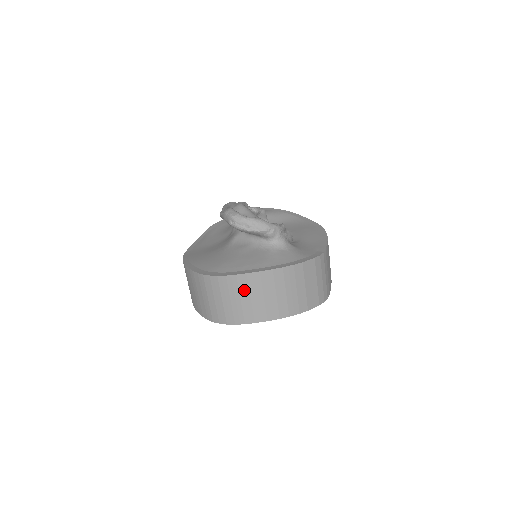
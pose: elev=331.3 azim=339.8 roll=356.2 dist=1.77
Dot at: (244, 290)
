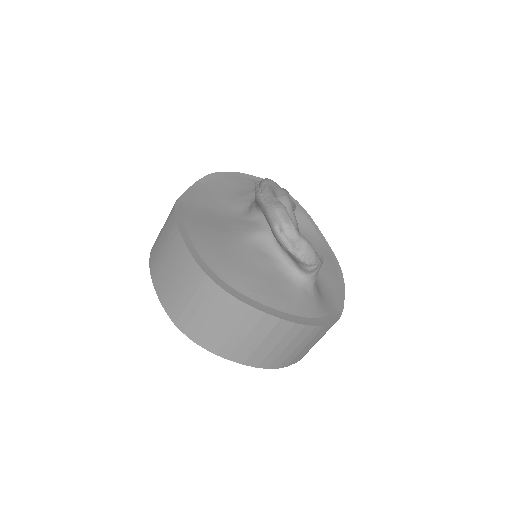
Dot at: (246, 325)
